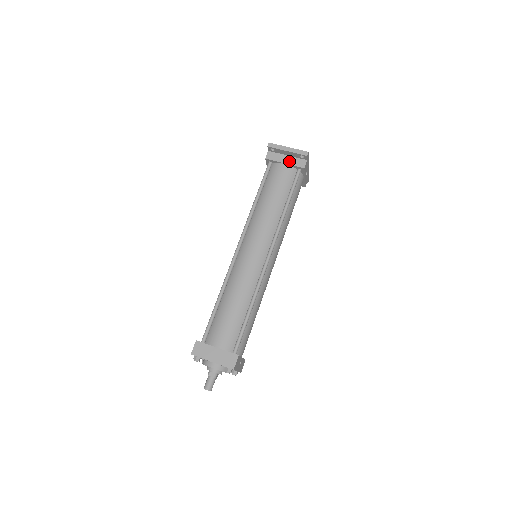
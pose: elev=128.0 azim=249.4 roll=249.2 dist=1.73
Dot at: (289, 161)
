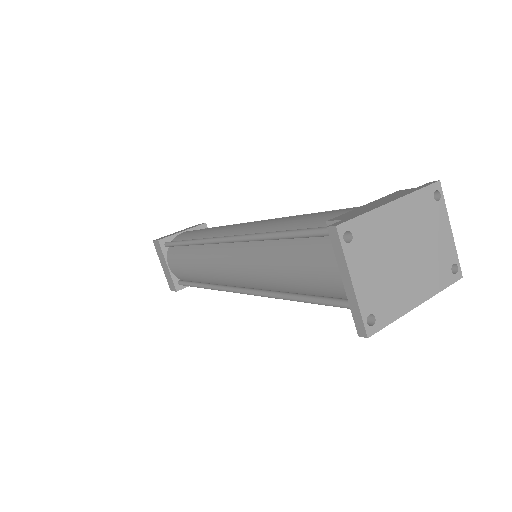
Dot at: occluded
